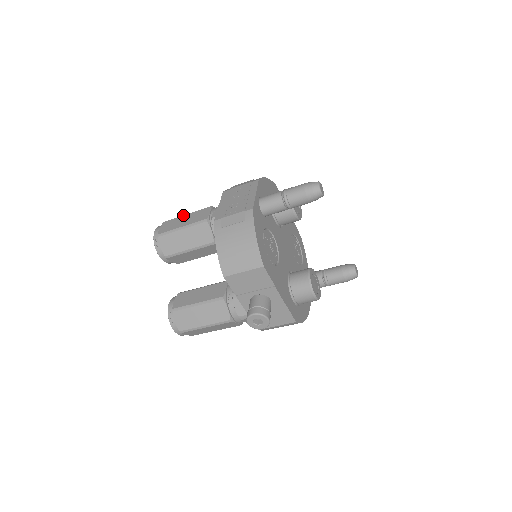
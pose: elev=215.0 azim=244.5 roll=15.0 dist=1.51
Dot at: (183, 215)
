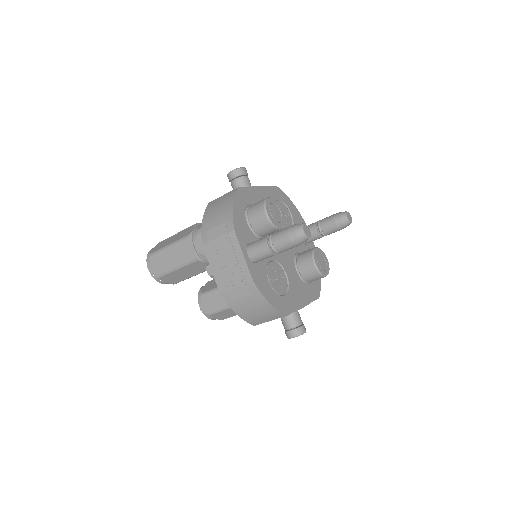
Dot at: (165, 249)
